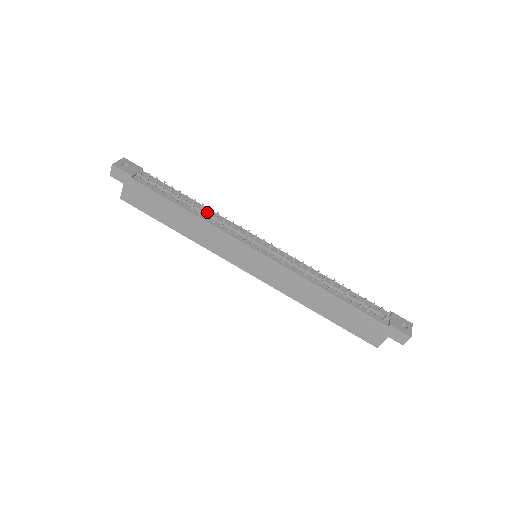
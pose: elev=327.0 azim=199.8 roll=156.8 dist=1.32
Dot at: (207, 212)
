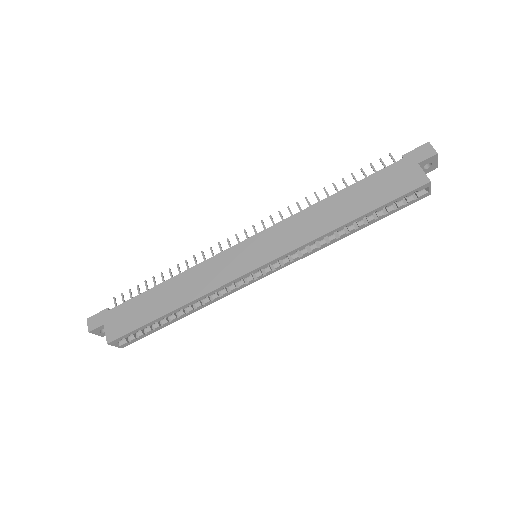
Dot at: occluded
